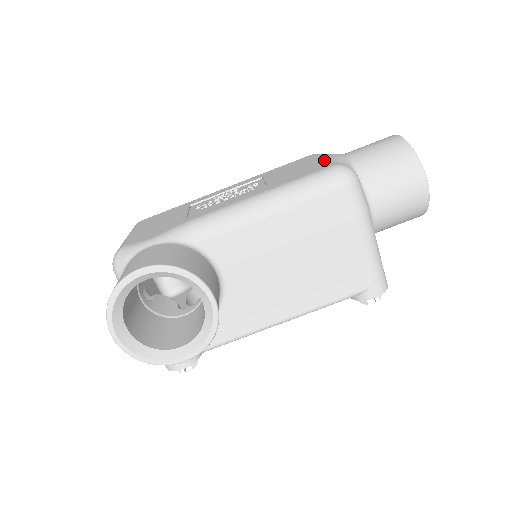
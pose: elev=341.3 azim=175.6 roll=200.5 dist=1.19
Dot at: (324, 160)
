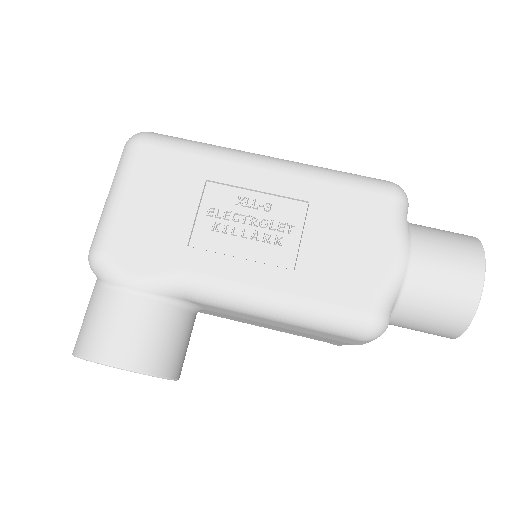
Dot at: (379, 268)
